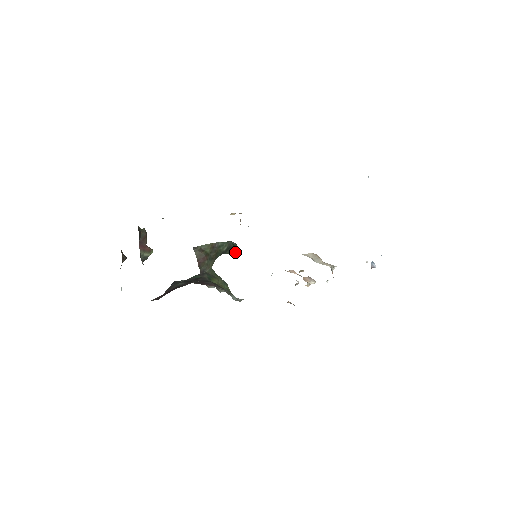
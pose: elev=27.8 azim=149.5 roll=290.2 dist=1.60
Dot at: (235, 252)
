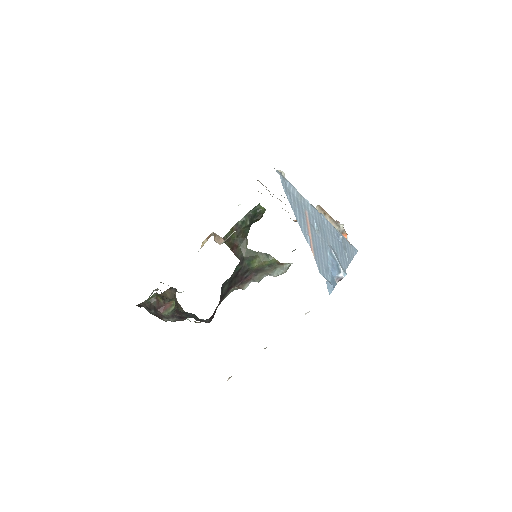
Dot at: (262, 214)
